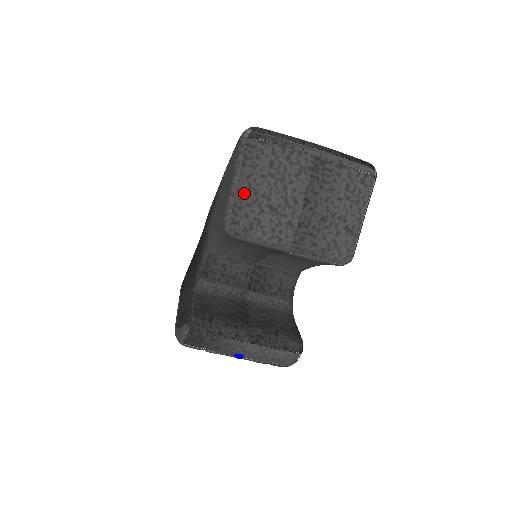
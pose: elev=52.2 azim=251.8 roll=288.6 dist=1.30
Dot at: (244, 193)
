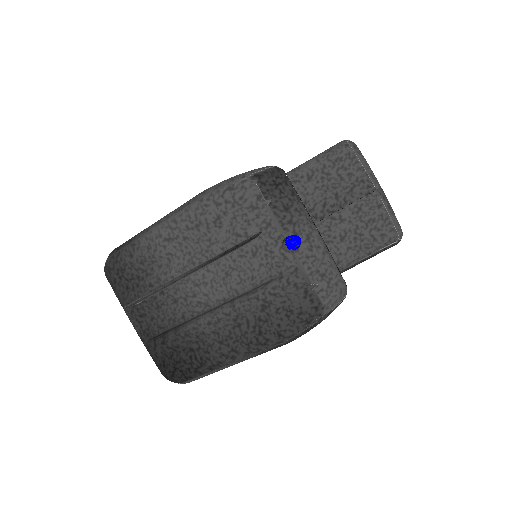
Dot at: occluded
